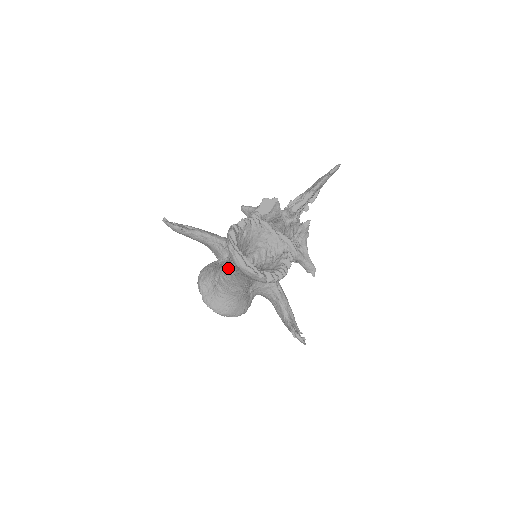
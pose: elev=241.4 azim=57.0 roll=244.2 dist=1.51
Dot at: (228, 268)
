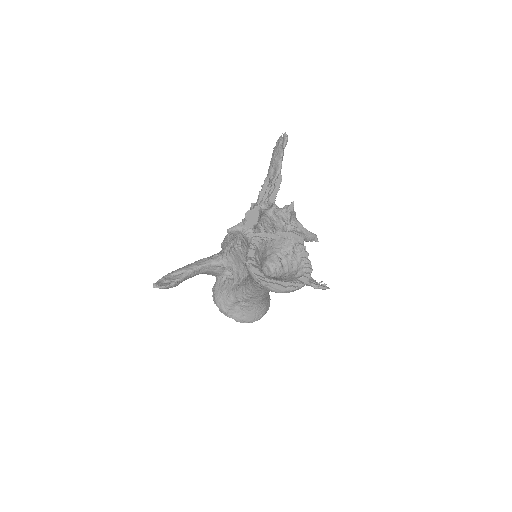
Dot at: (252, 289)
